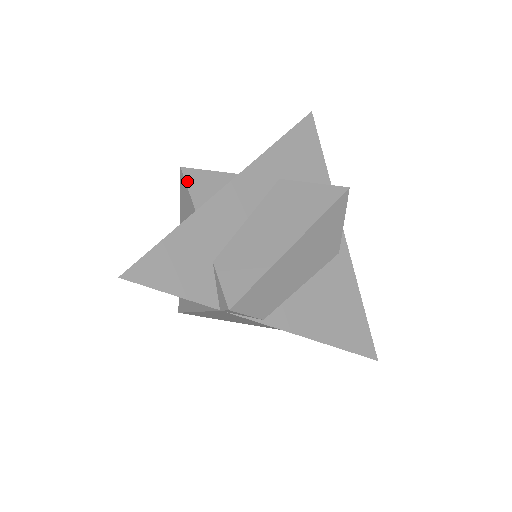
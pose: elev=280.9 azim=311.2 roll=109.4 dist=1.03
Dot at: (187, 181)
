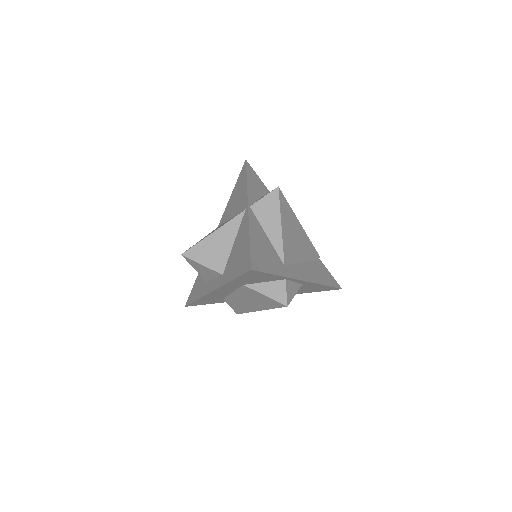
Dot at: (190, 264)
